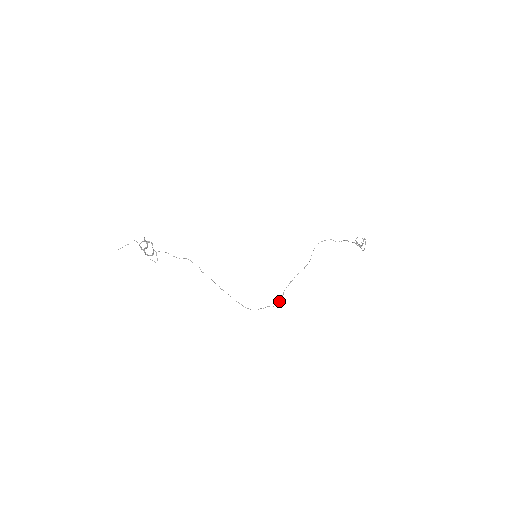
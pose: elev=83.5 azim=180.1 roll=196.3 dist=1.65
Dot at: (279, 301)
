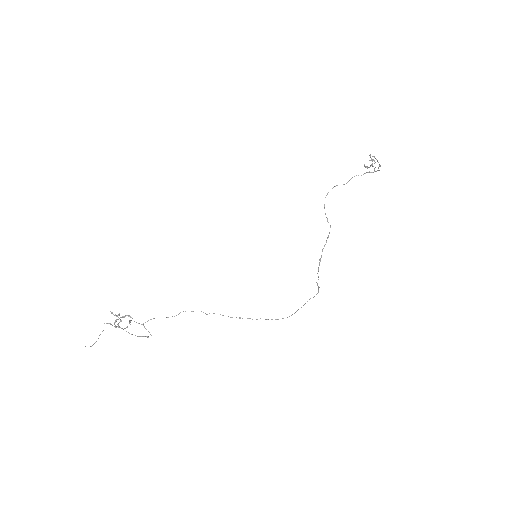
Dot at: occluded
